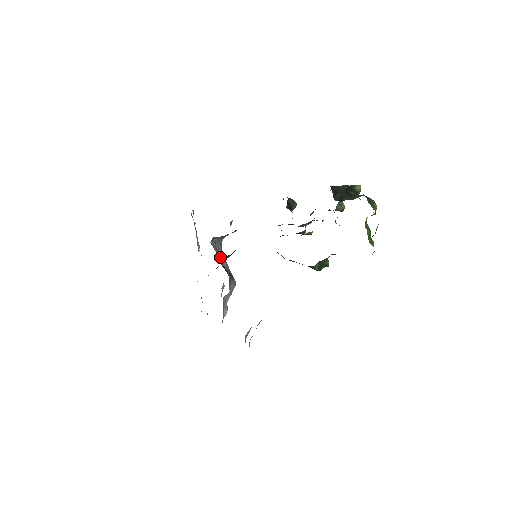
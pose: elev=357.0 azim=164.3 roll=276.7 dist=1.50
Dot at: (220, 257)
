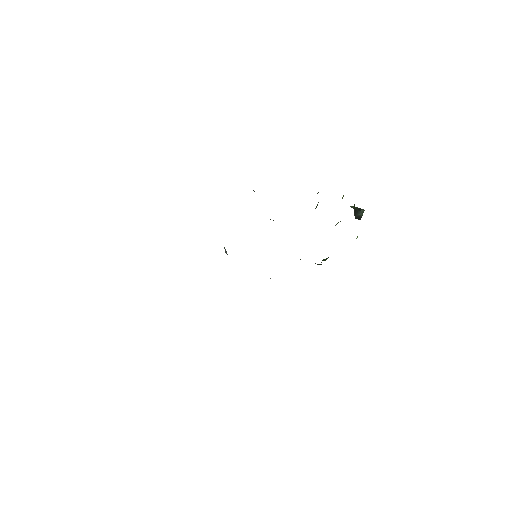
Dot at: occluded
